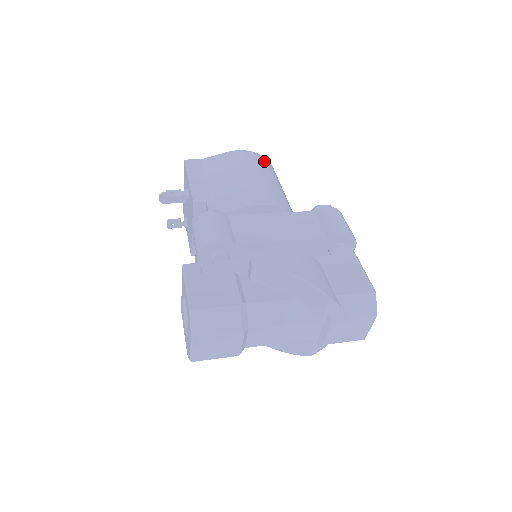
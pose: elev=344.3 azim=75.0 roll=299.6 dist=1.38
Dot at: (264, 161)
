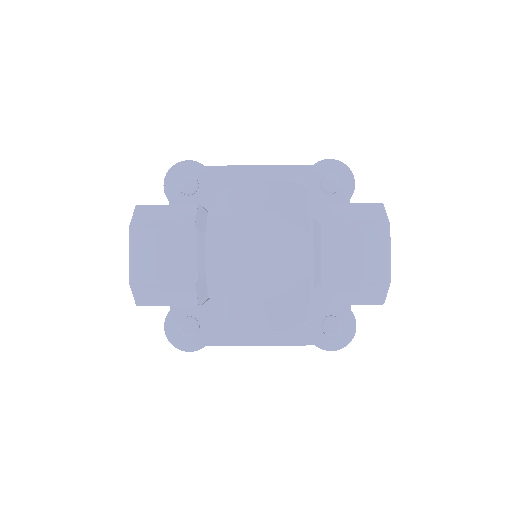
Dot at: occluded
